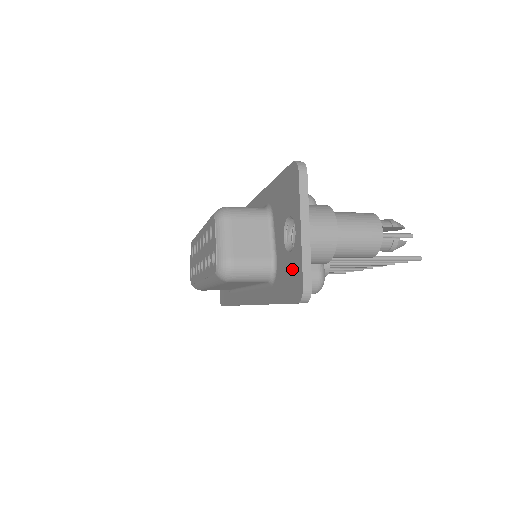
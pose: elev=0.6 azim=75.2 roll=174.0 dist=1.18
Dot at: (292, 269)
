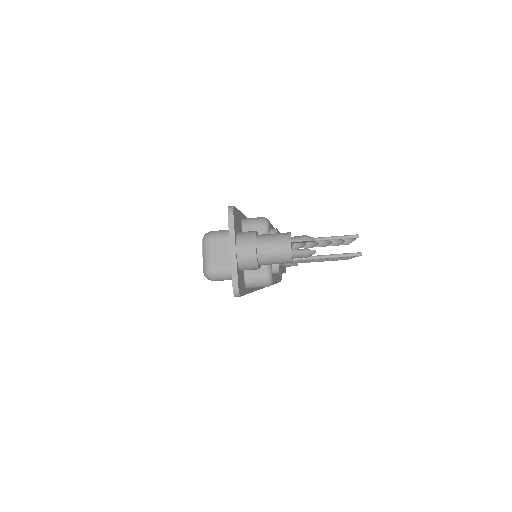
Dot at: occluded
